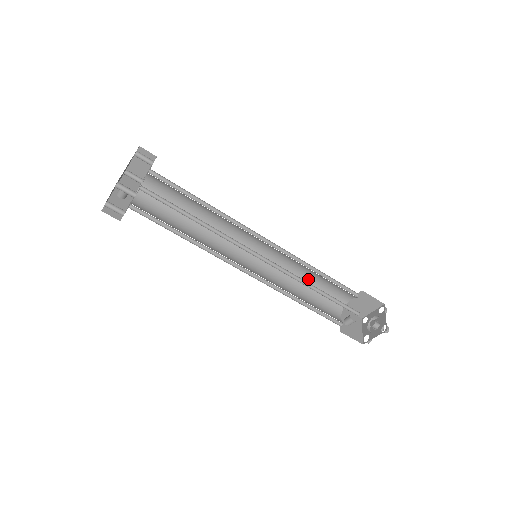
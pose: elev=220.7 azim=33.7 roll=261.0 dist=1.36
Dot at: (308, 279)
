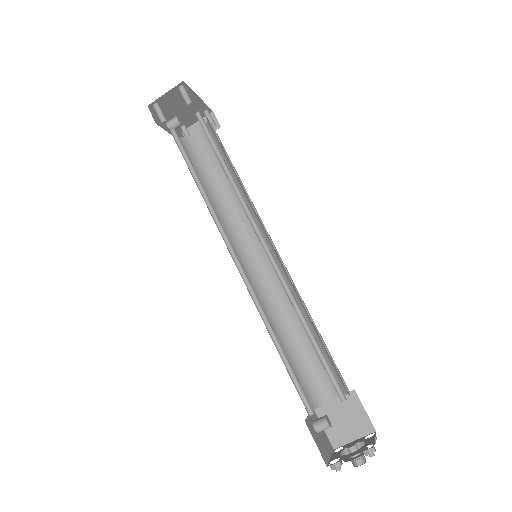
Dot at: (294, 336)
